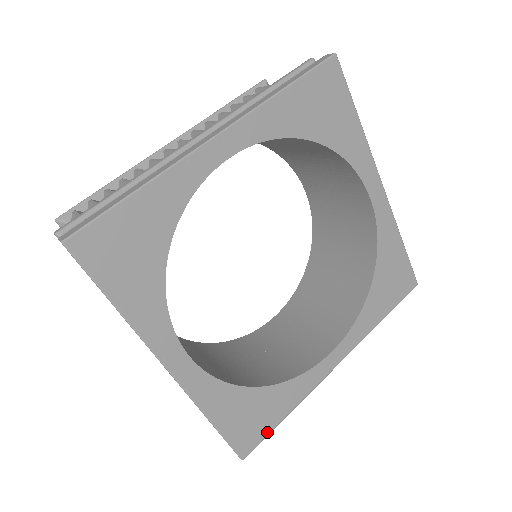
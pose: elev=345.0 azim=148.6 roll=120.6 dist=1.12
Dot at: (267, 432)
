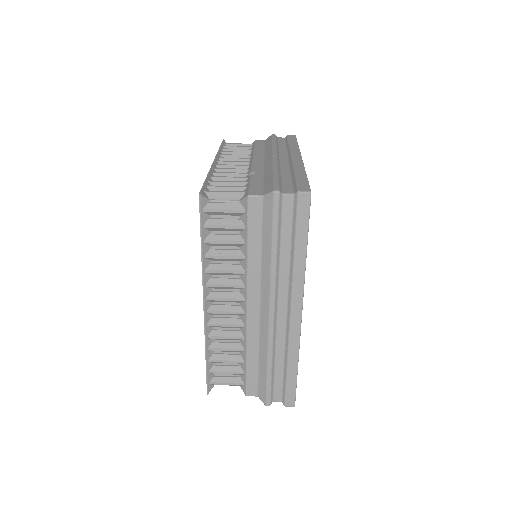
Dot at: occluded
